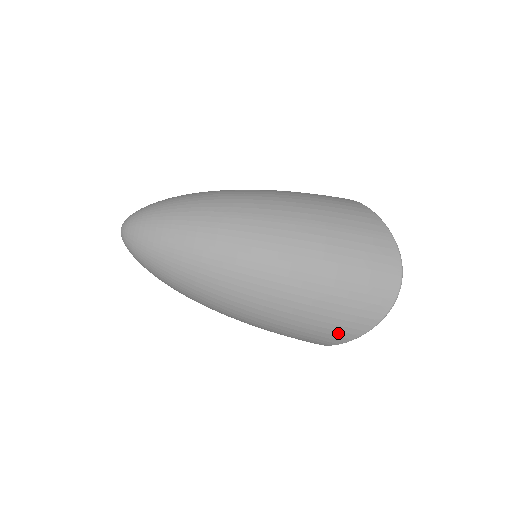
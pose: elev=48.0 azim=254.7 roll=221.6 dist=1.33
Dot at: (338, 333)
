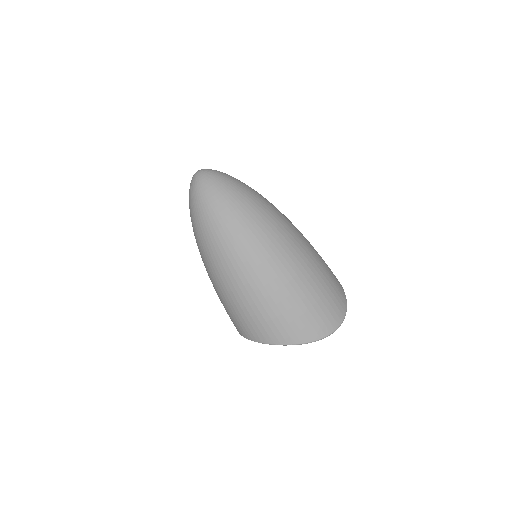
Dot at: (284, 332)
